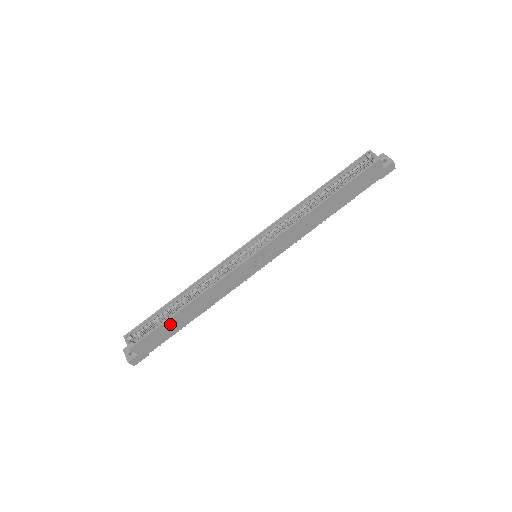
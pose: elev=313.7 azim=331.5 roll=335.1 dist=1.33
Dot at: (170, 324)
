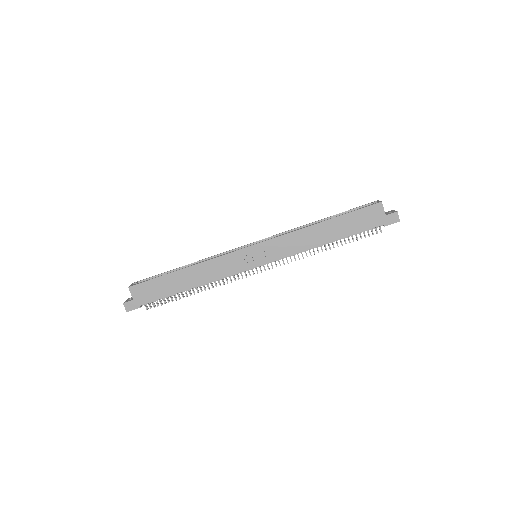
Dot at: (167, 281)
